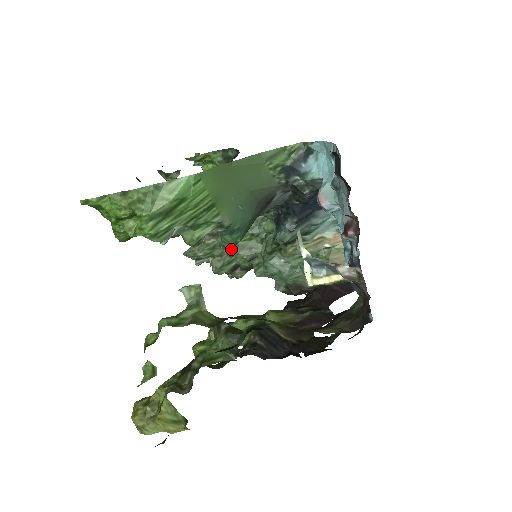
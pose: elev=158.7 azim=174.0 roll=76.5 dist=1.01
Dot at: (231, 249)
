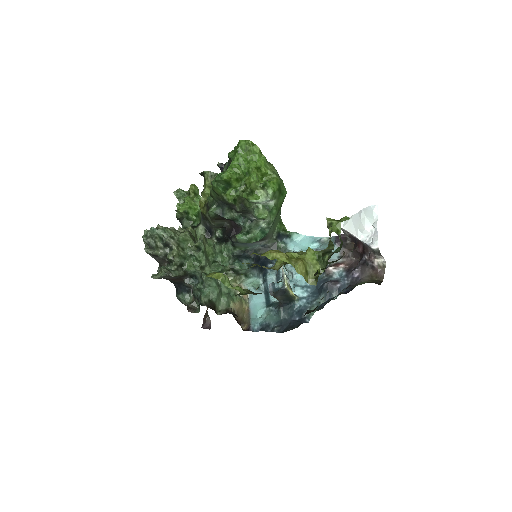
Dot at: (204, 249)
